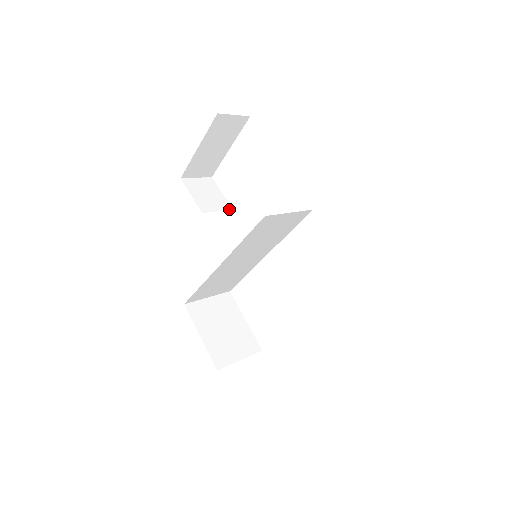
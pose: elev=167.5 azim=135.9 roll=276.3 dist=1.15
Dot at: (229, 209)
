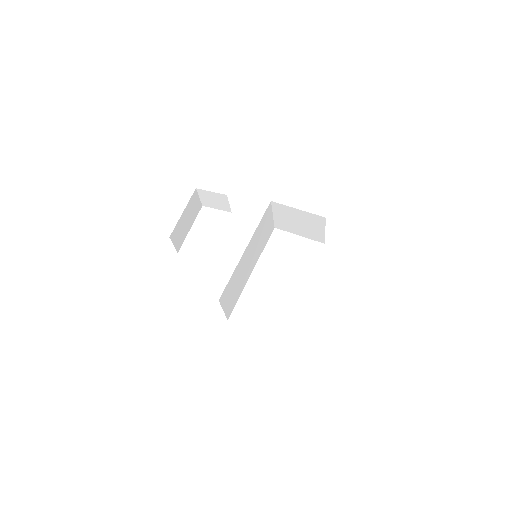
Dot at: occluded
